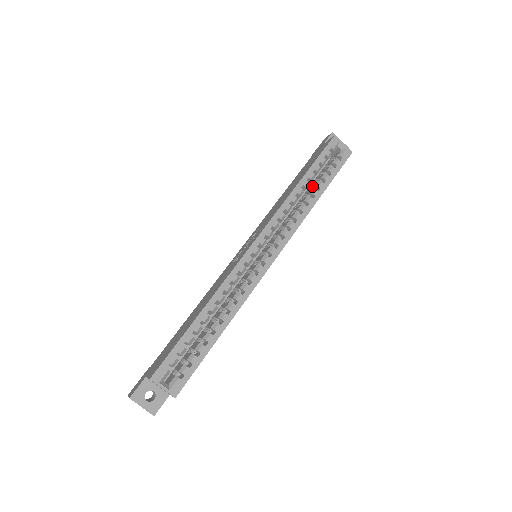
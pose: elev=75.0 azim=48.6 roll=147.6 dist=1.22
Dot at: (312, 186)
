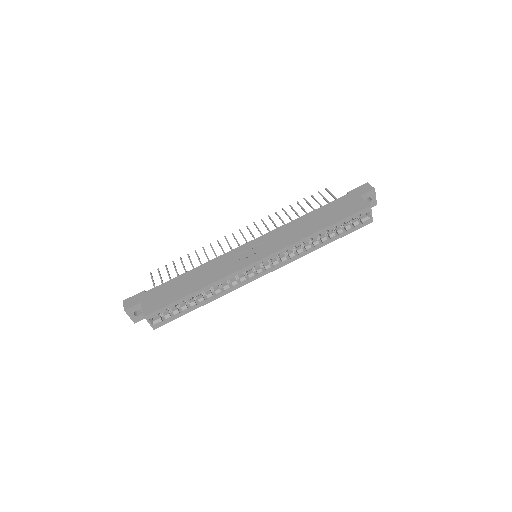
Dot at: occluded
